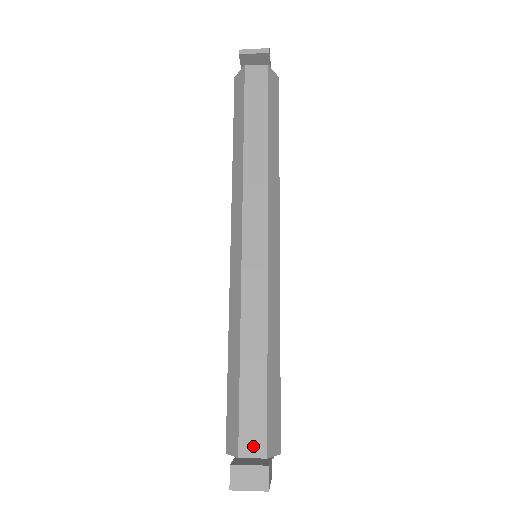
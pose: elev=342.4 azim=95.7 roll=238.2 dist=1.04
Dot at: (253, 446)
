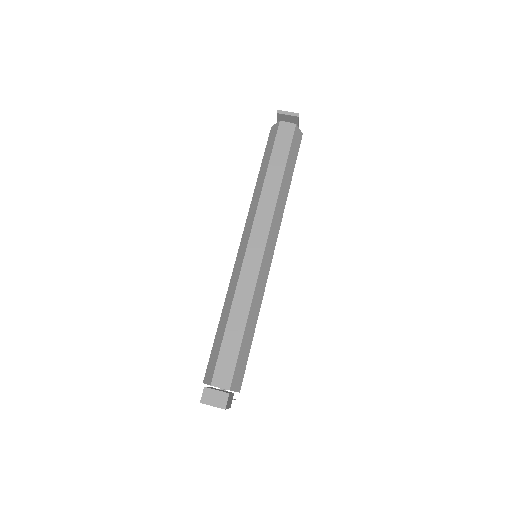
Dot at: (222, 380)
